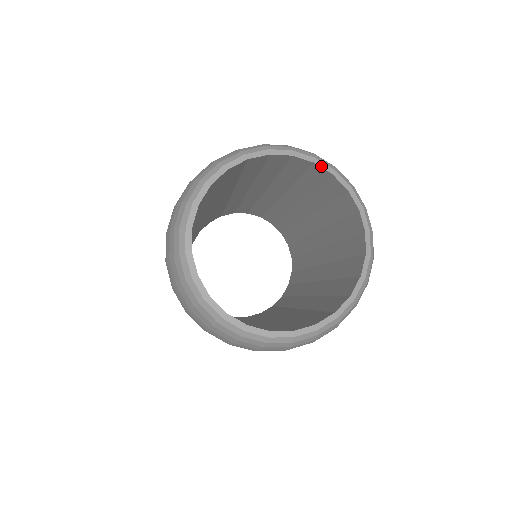
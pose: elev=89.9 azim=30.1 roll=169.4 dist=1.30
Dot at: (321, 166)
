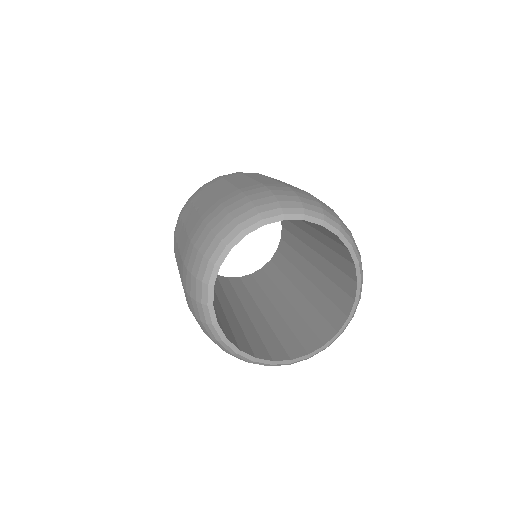
Dot at: (357, 271)
